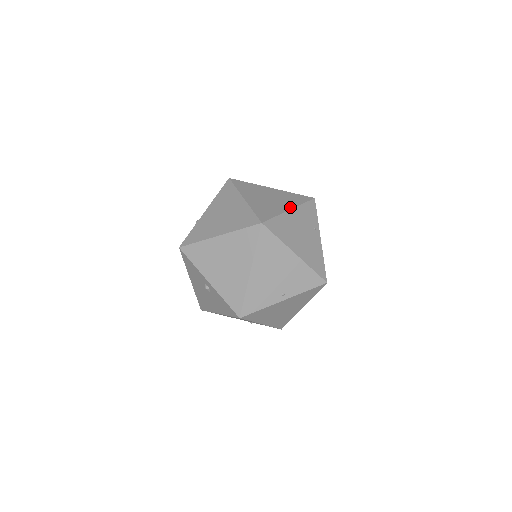
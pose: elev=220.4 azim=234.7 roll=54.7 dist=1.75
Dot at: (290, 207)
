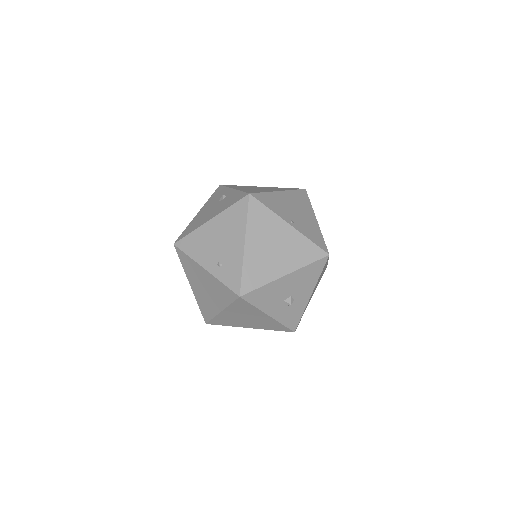
Dot at: occluded
